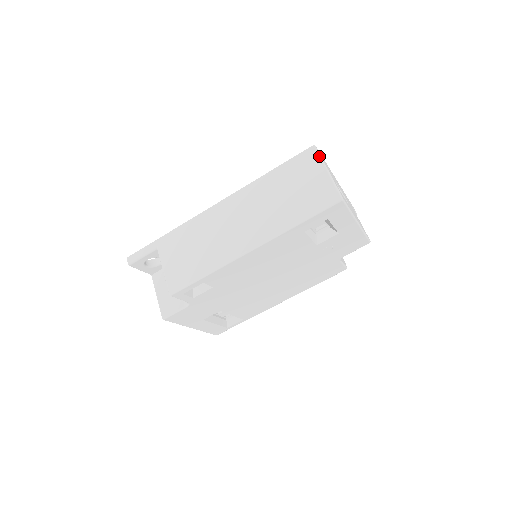
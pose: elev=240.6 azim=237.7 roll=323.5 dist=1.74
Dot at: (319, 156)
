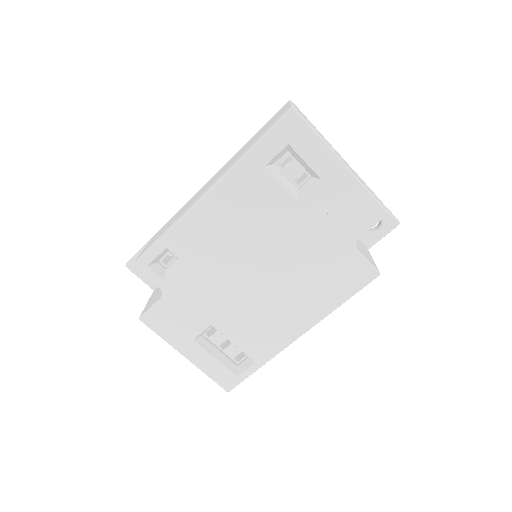
Dot at: (289, 101)
